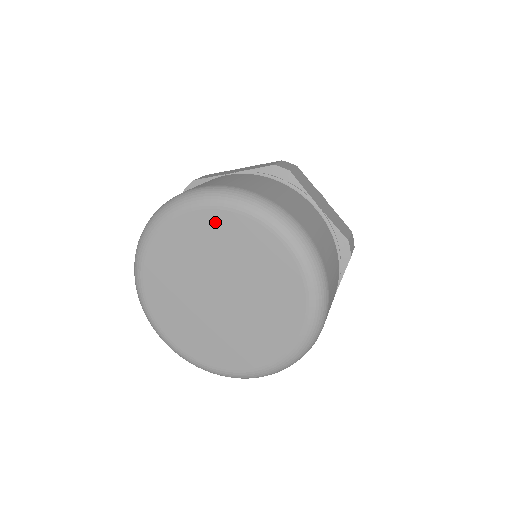
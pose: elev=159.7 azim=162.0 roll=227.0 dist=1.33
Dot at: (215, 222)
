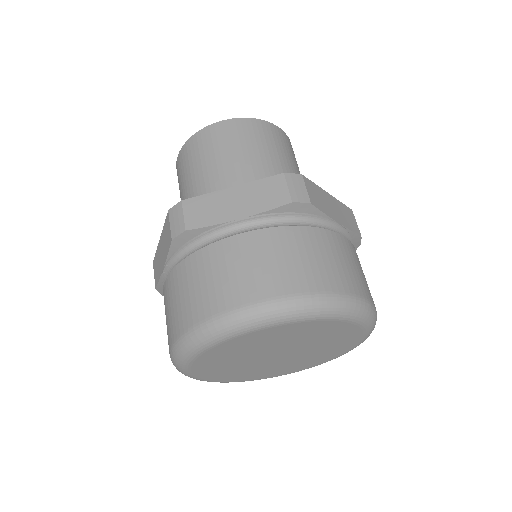
Dot at: (283, 330)
